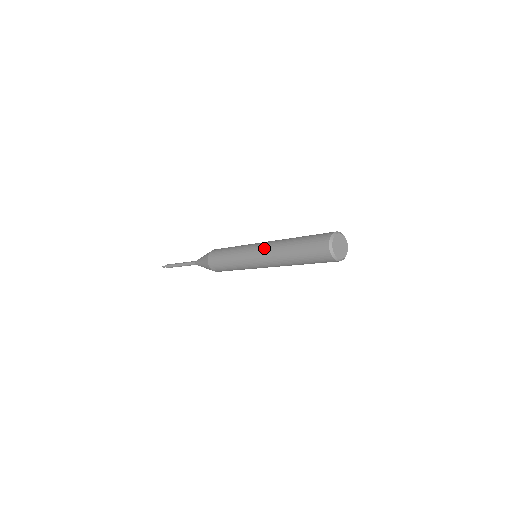
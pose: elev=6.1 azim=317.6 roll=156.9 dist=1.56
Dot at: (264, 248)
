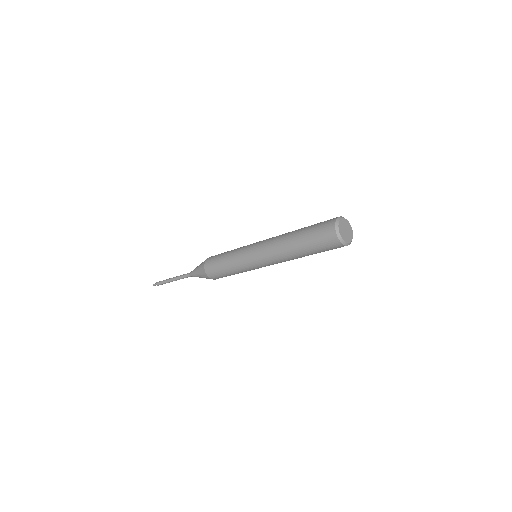
Dot at: (265, 249)
